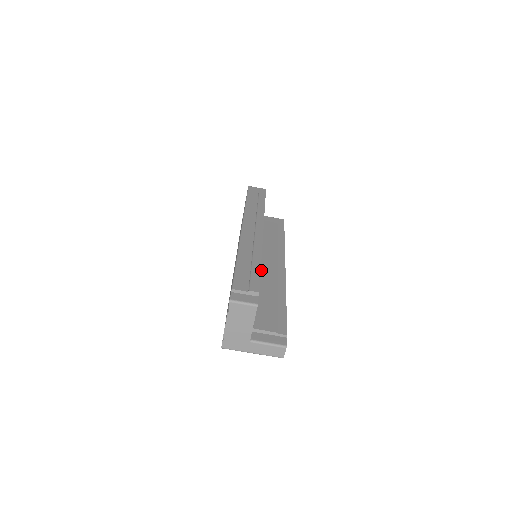
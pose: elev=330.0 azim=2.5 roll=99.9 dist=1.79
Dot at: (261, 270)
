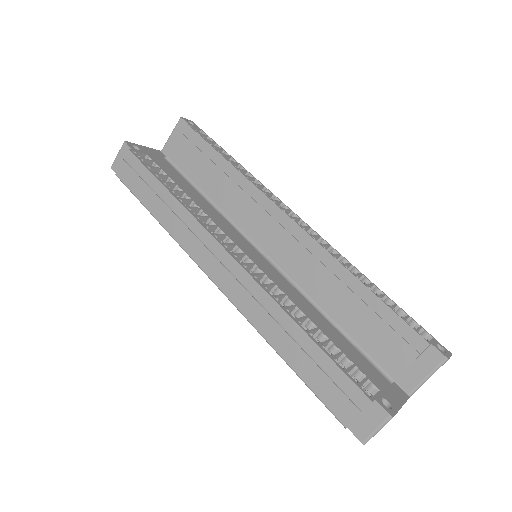
Dot at: (284, 266)
